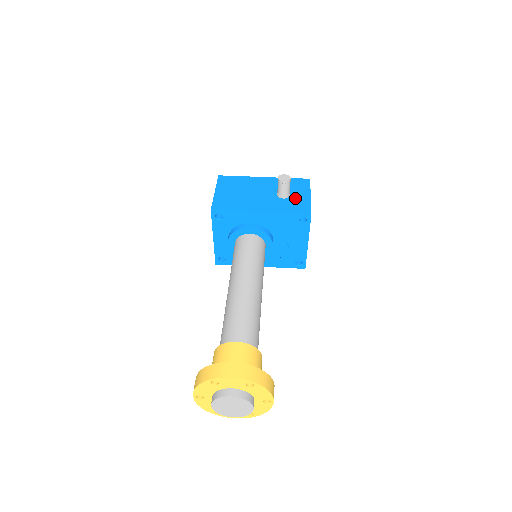
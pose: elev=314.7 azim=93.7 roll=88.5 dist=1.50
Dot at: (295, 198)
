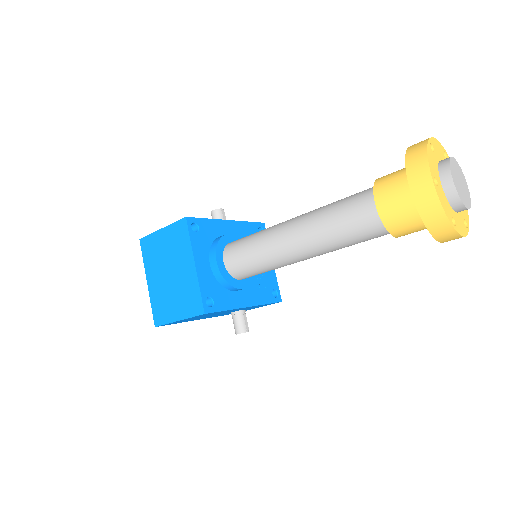
Dot at: occluded
